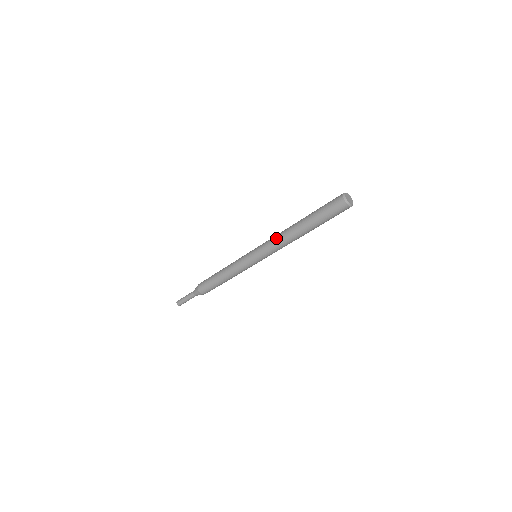
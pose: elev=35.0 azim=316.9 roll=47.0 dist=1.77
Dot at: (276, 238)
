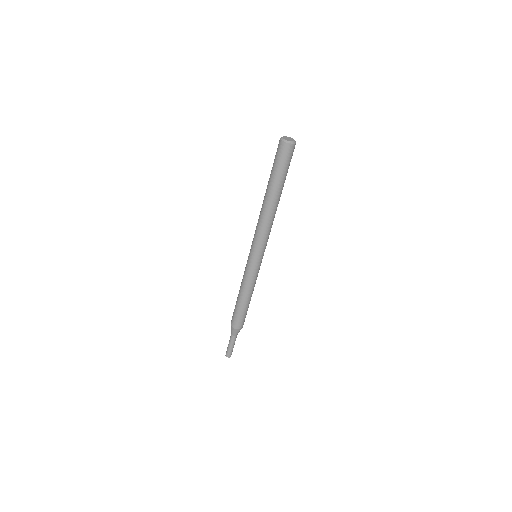
Dot at: (260, 226)
